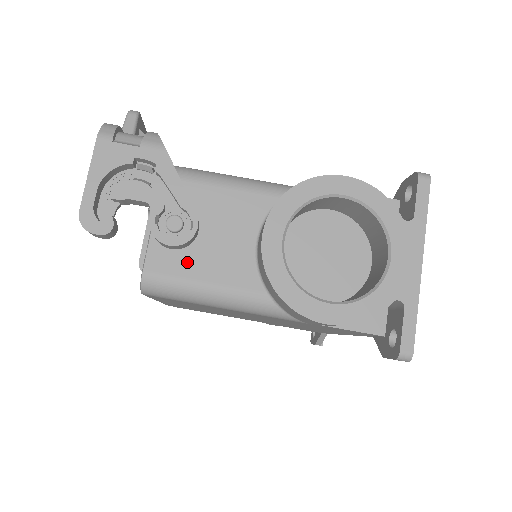
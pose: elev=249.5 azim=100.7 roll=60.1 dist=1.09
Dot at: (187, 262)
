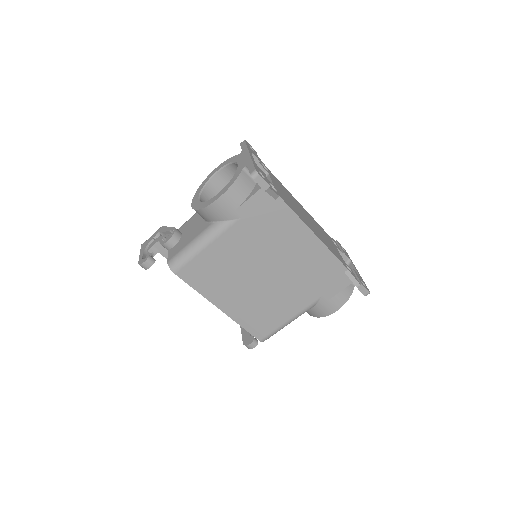
Dot at: (181, 245)
